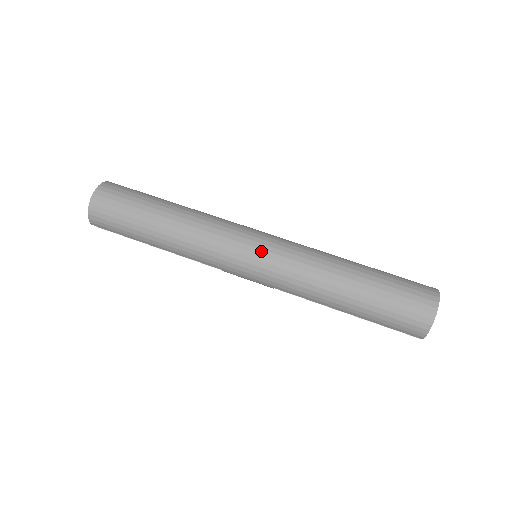
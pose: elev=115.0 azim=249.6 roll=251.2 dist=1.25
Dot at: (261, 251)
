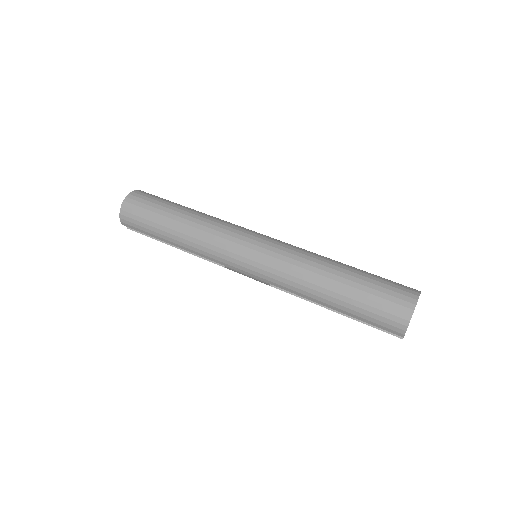
Dot at: (257, 247)
